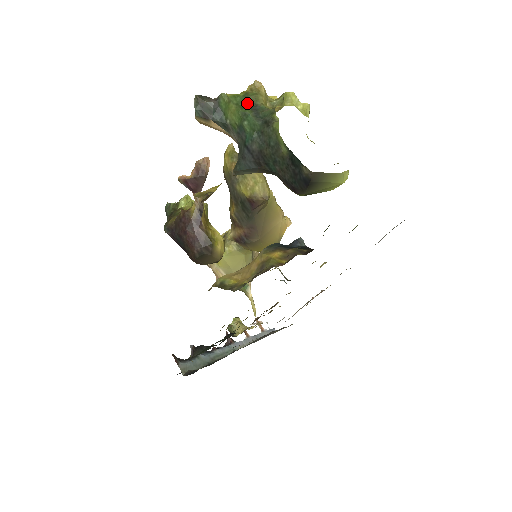
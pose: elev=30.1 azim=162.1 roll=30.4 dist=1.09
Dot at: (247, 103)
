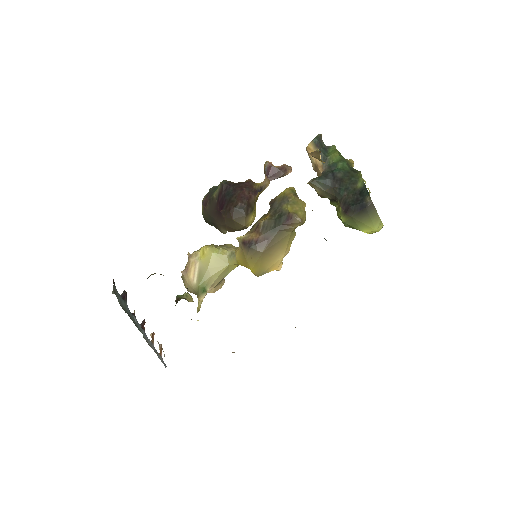
Dot at: occluded
